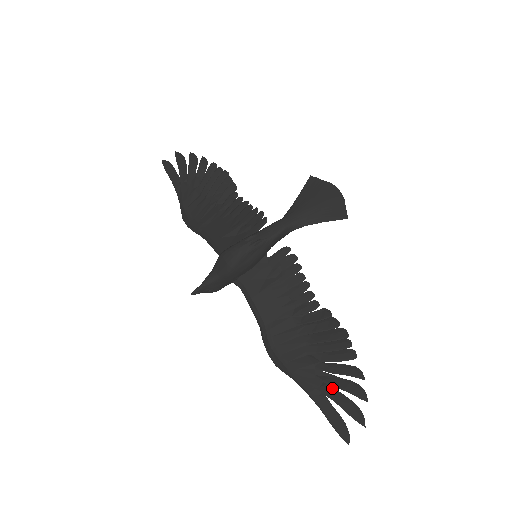
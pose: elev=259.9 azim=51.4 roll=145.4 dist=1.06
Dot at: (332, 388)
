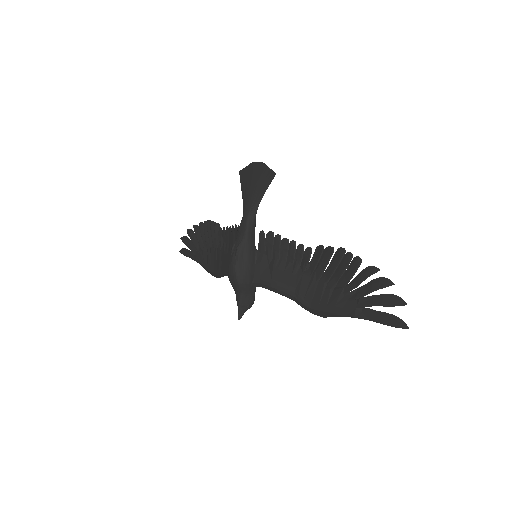
Dot at: (365, 298)
